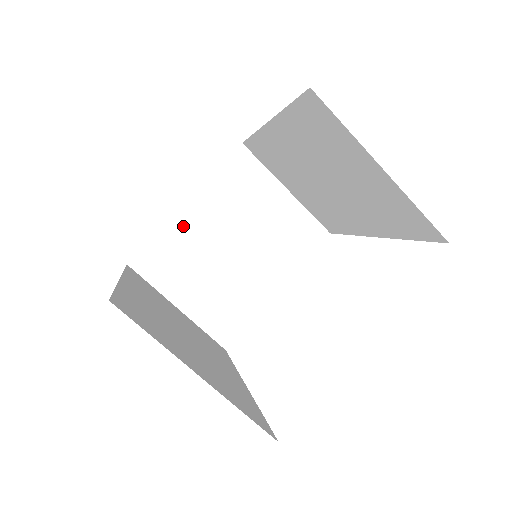
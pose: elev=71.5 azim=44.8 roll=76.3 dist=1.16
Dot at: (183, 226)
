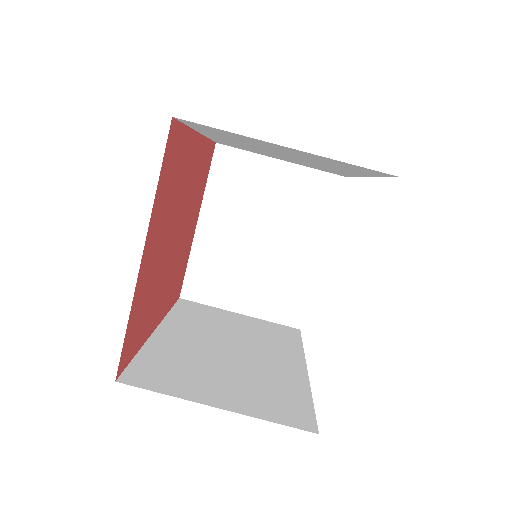
Dot at: (206, 244)
